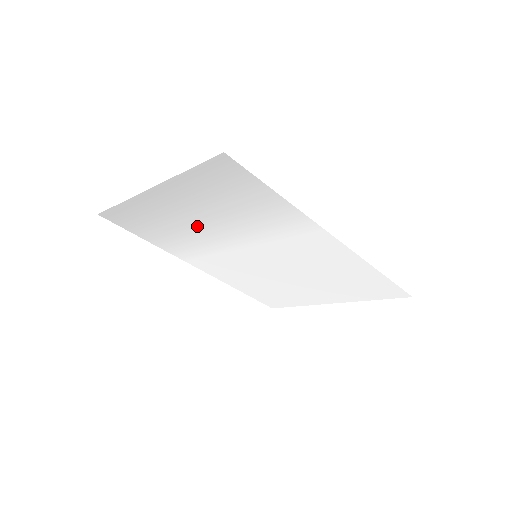
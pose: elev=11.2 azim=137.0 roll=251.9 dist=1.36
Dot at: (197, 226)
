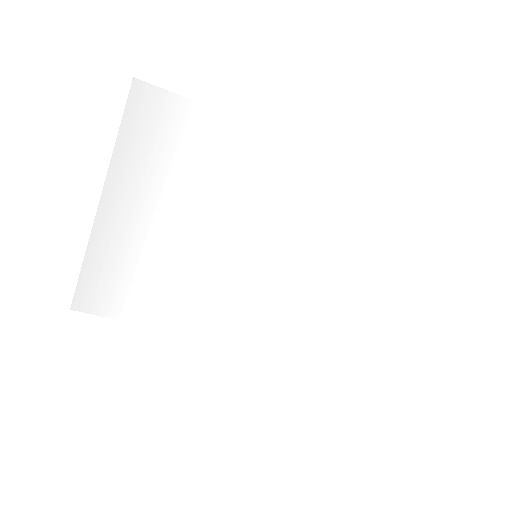
Dot at: (173, 244)
